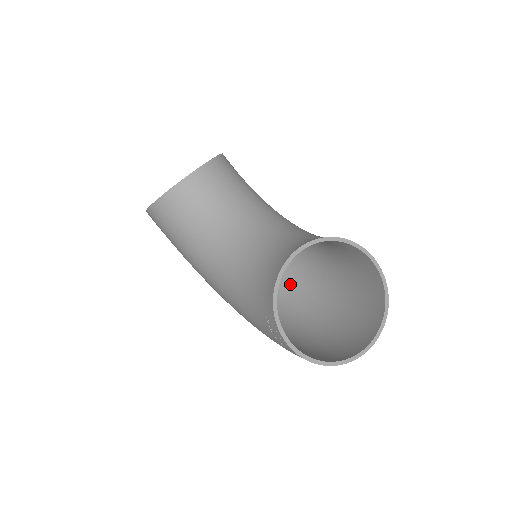
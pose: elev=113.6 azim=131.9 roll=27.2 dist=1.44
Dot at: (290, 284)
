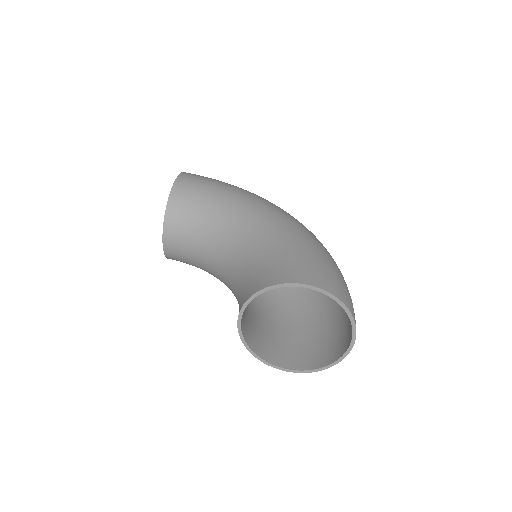
Dot at: occluded
